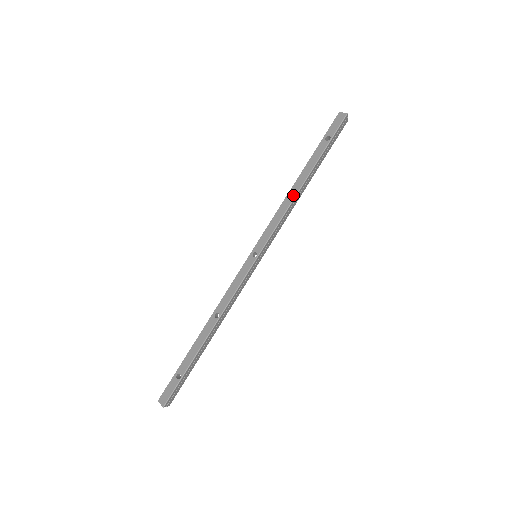
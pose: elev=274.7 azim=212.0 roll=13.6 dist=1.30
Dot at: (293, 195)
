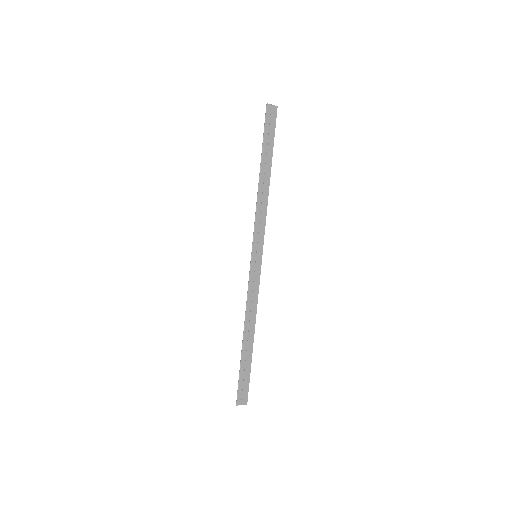
Dot at: occluded
